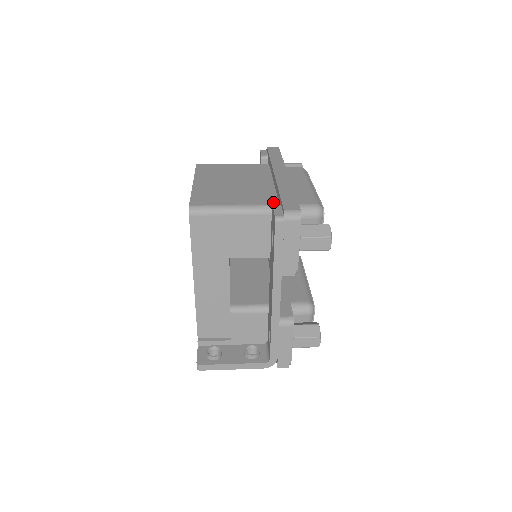
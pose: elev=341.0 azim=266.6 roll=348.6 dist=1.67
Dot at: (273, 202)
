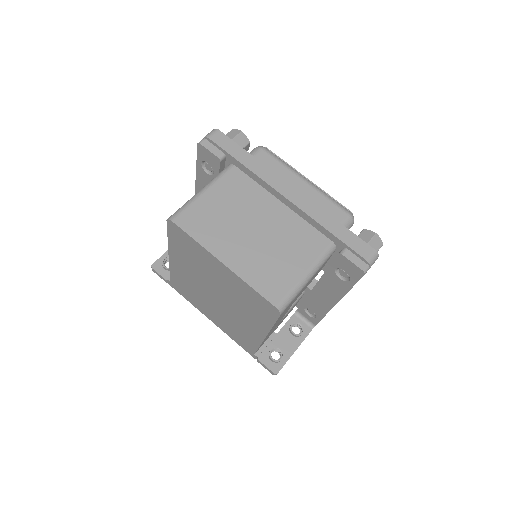
Dot at: (325, 242)
